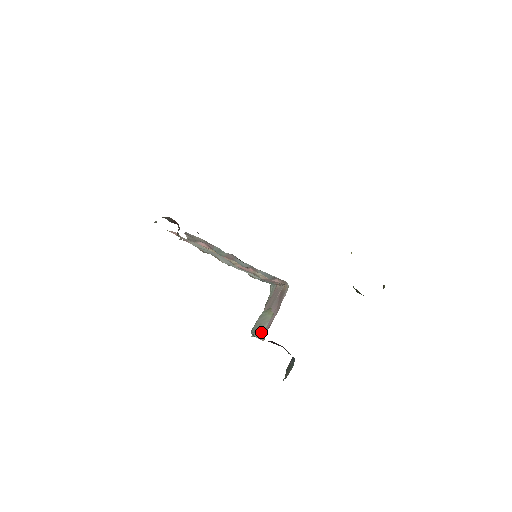
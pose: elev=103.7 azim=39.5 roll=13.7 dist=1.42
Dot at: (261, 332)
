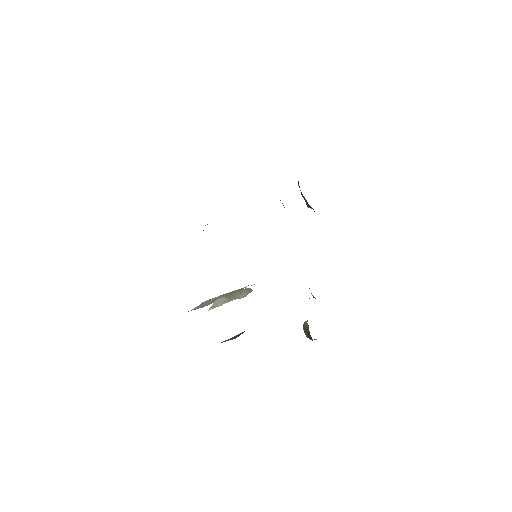
Dot at: (225, 301)
